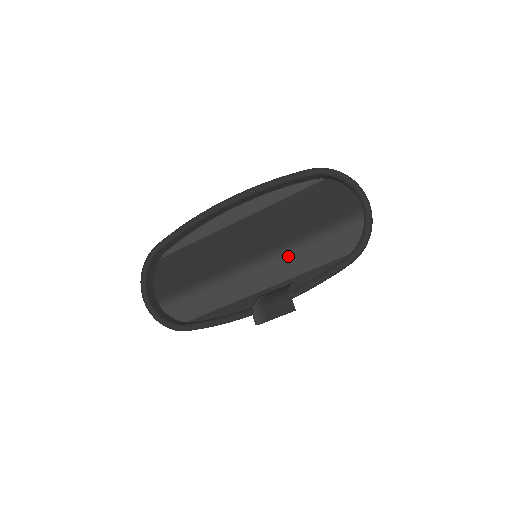
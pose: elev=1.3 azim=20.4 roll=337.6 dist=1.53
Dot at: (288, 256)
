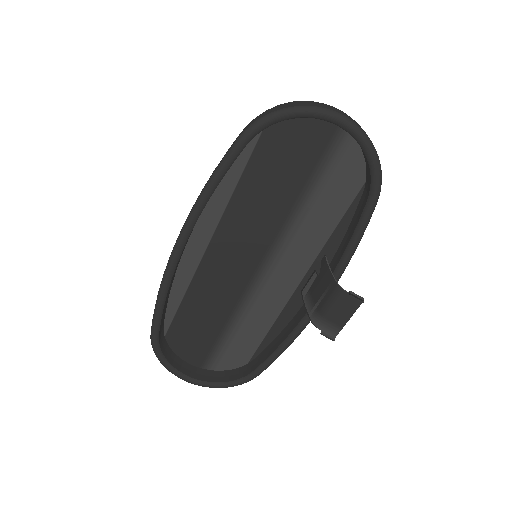
Dot at: (295, 238)
